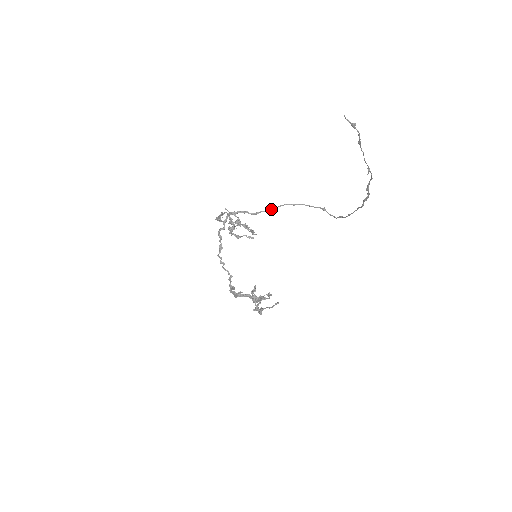
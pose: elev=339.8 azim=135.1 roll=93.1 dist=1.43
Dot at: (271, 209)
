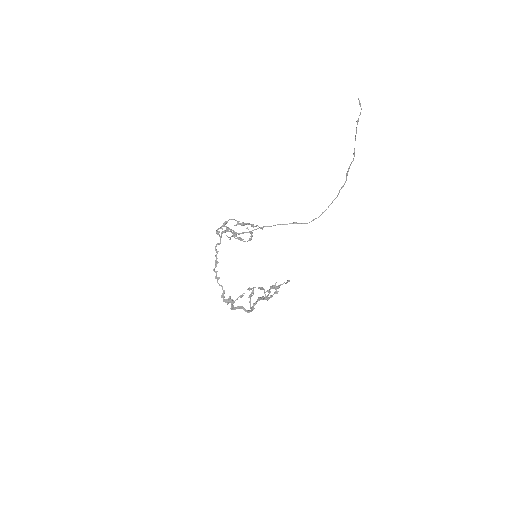
Dot at: (252, 230)
